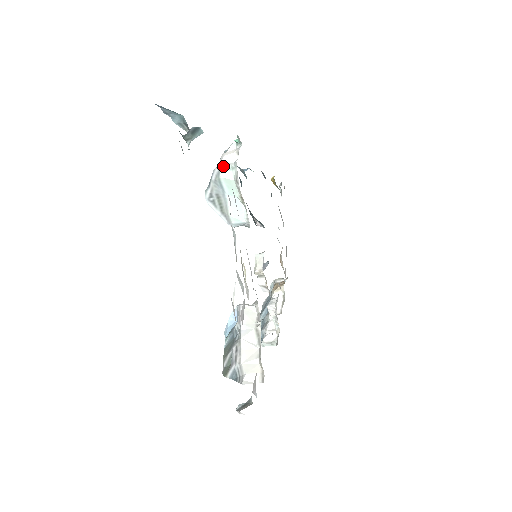
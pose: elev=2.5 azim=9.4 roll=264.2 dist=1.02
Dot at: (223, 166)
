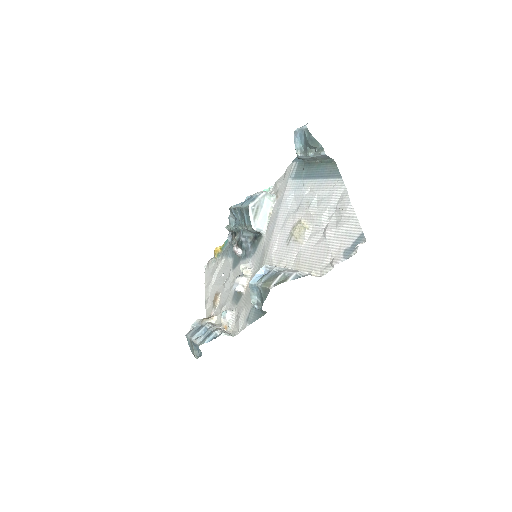
Dot at: (268, 193)
